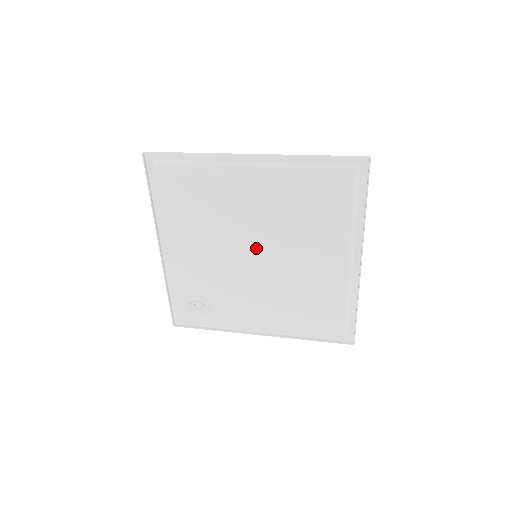
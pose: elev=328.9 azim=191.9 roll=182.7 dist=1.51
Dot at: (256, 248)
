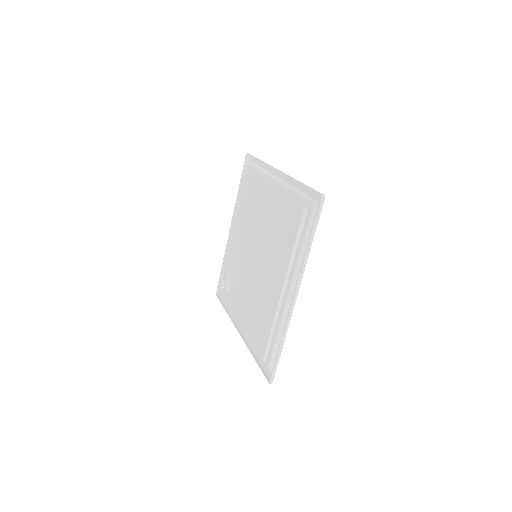
Dot at: (256, 247)
